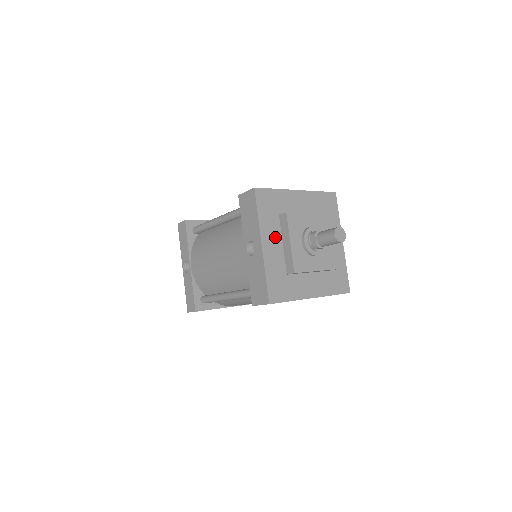
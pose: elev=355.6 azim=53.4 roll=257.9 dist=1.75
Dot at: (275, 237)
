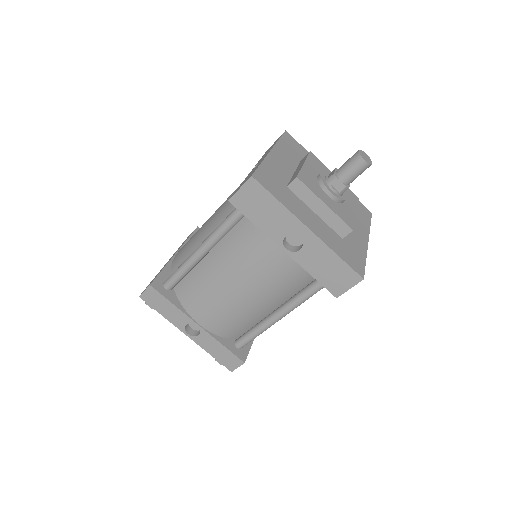
Dot at: (306, 212)
